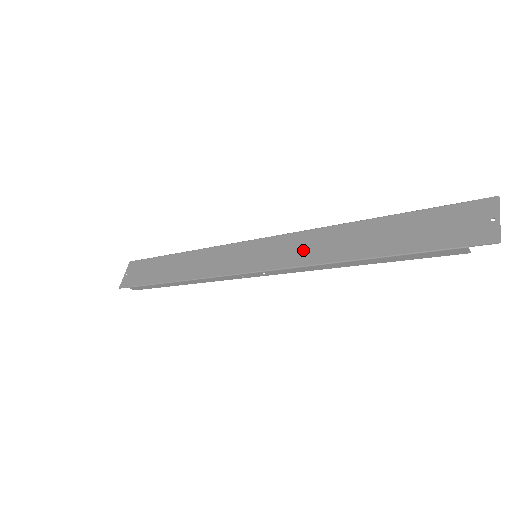
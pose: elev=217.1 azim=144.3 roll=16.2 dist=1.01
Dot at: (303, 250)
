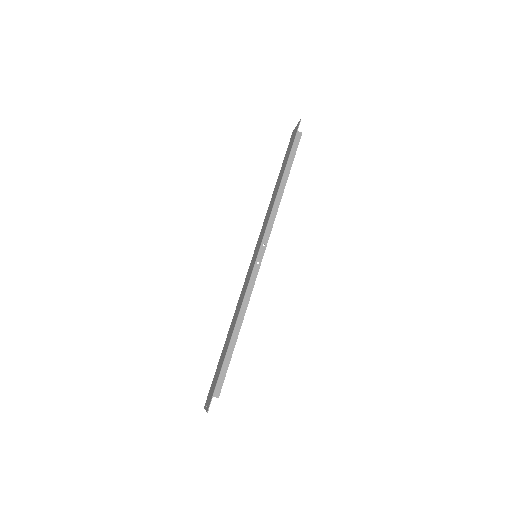
Dot at: (267, 219)
